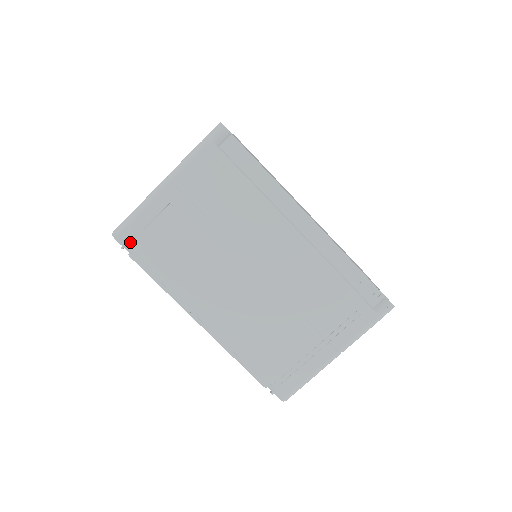
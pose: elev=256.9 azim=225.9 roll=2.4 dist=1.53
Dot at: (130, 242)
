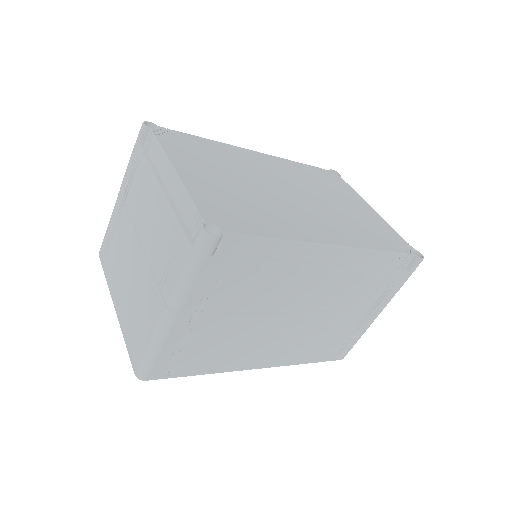
Dot at: (162, 373)
